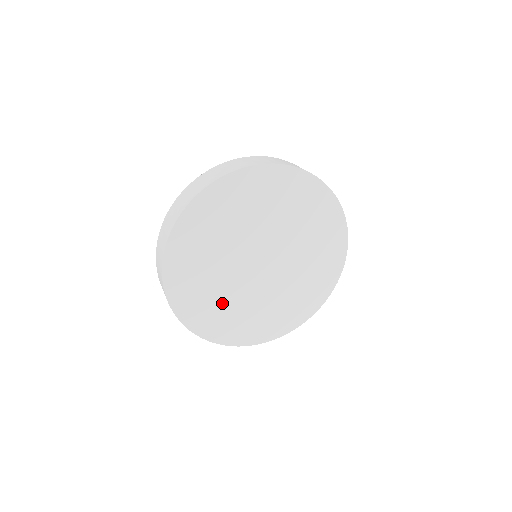
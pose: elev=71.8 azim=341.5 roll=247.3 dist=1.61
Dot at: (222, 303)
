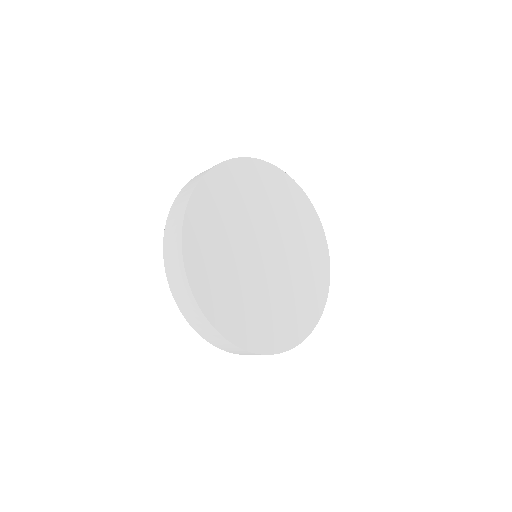
Dot at: (238, 293)
